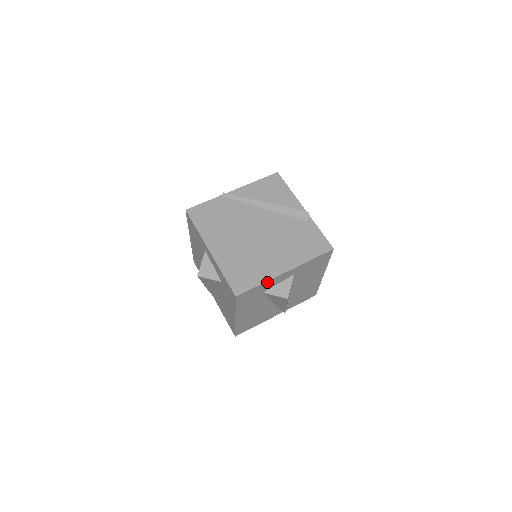
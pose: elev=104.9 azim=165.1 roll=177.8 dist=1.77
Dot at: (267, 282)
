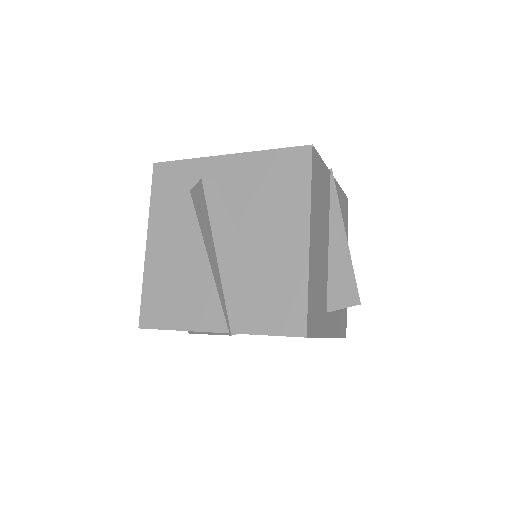
Dot at: (198, 162)
